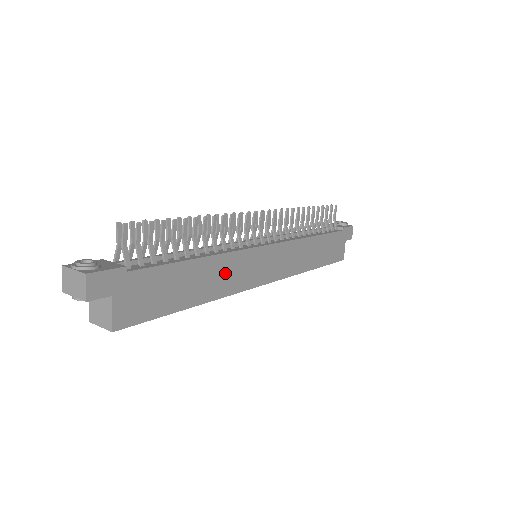
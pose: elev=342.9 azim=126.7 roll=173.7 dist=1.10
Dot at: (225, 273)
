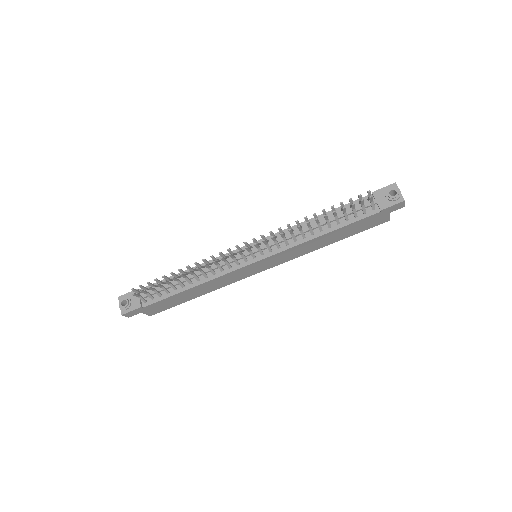
Dot at: (217, 283)
